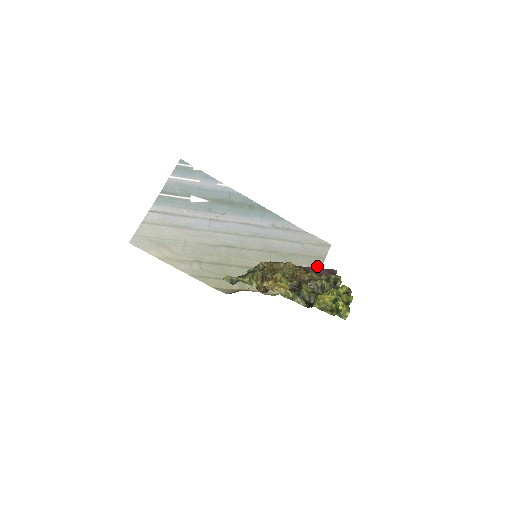
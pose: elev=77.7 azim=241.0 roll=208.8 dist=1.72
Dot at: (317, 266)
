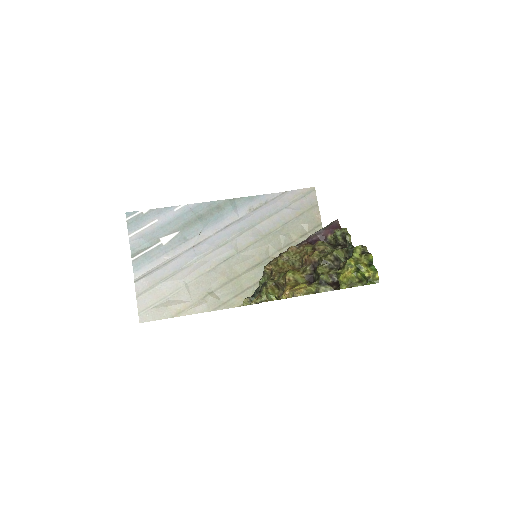
Dot at: (315, 217)
